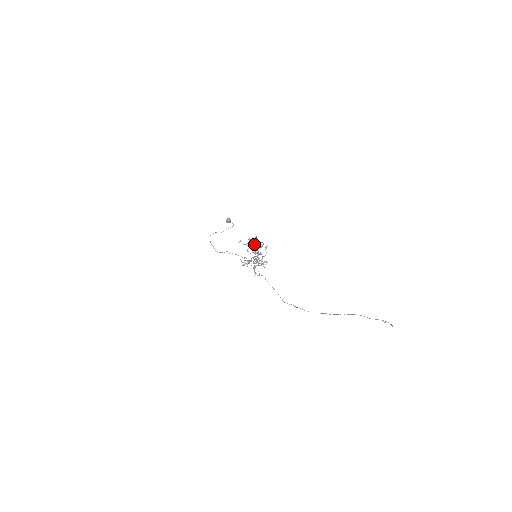
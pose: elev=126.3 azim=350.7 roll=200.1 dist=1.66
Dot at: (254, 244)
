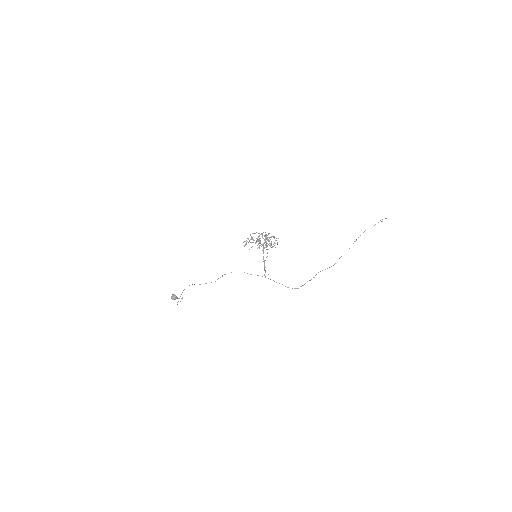
Dot at: (253, 239)
